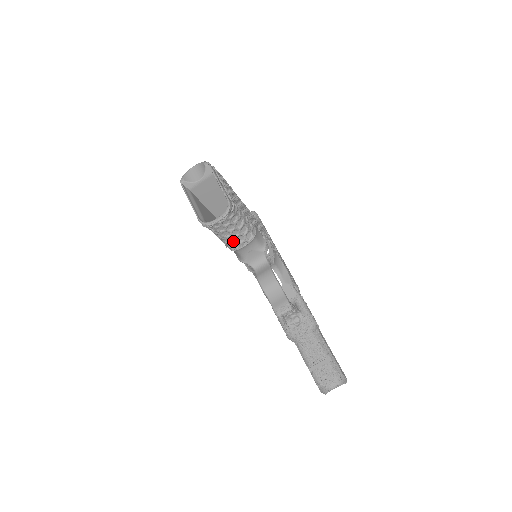
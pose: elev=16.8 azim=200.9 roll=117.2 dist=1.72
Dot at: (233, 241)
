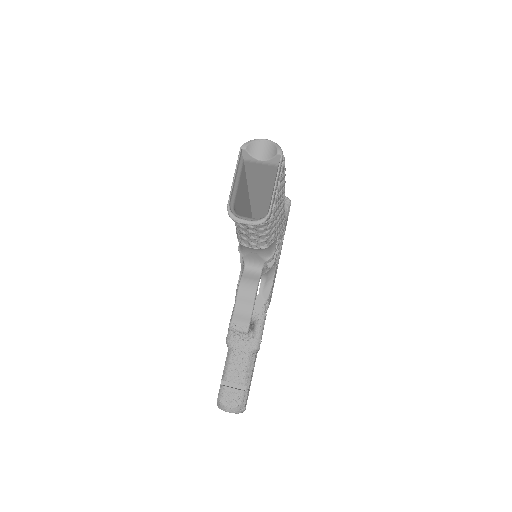
Dot at: (245, 238)
